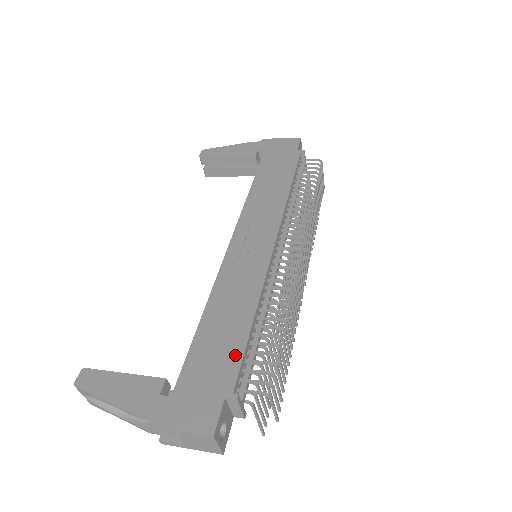
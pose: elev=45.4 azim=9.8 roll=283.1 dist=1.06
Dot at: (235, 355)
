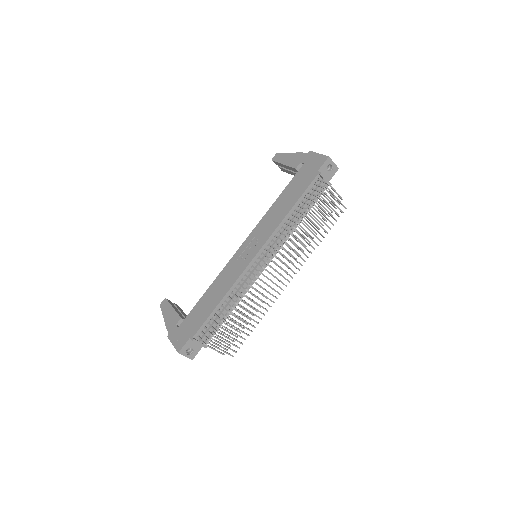
Dot at: (203, 319)
